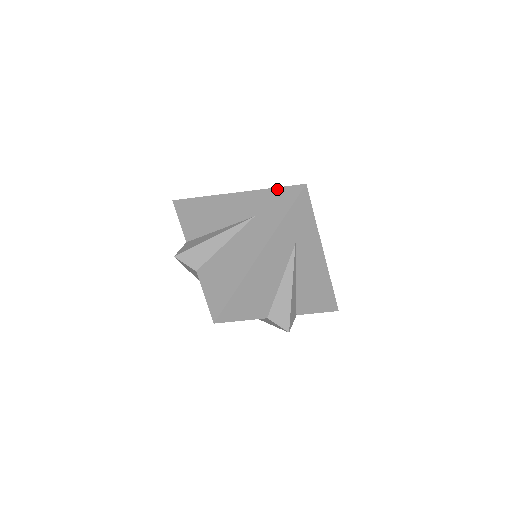
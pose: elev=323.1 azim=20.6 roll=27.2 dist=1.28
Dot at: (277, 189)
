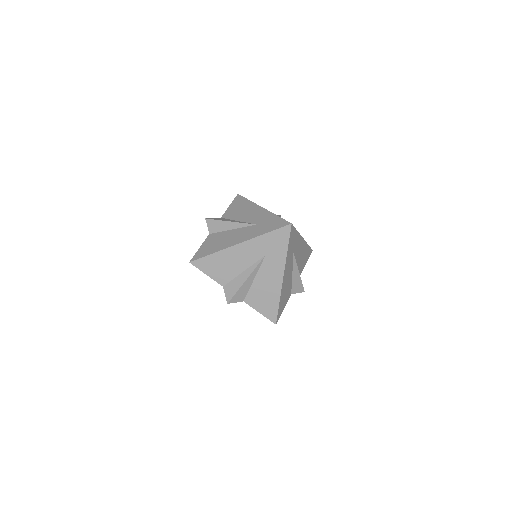
Dot at: (272, 233)
